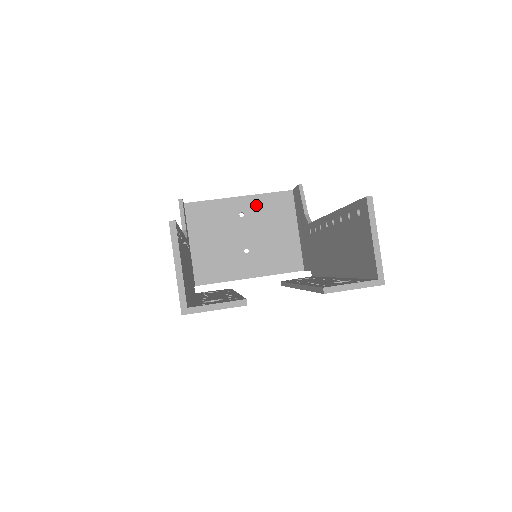
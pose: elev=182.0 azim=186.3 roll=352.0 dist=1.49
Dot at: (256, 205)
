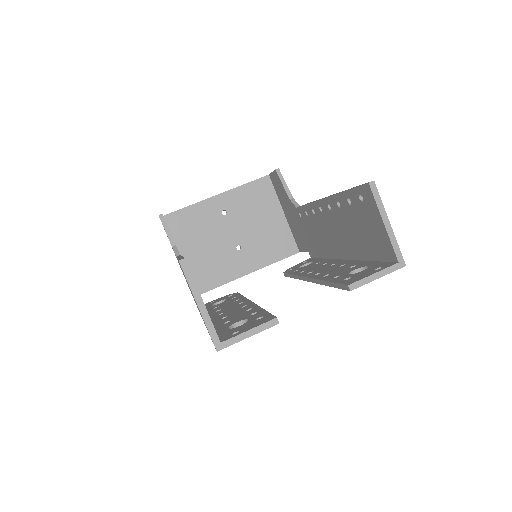
Dot at: (236, 199)
